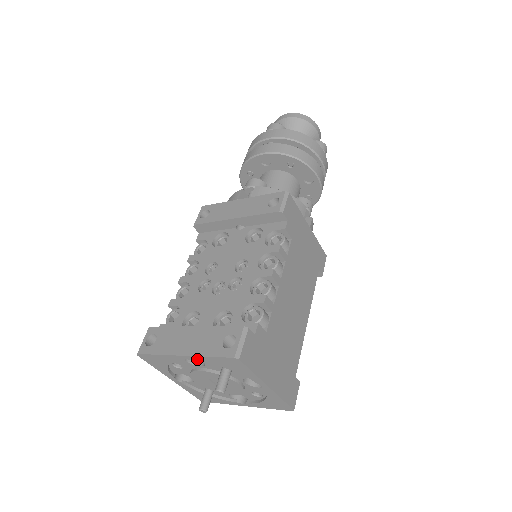
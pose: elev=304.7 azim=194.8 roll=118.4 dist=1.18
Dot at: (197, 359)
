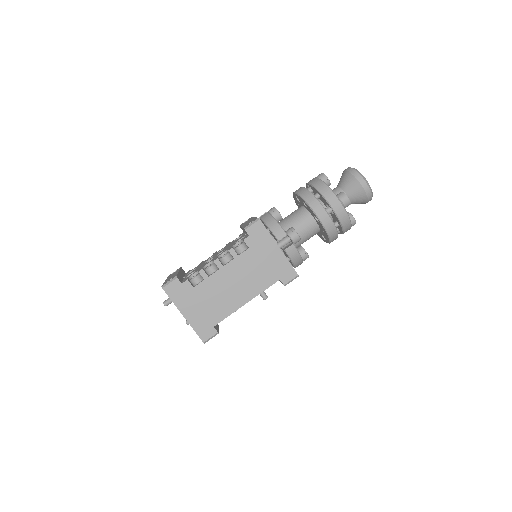
Dot at: occluded
